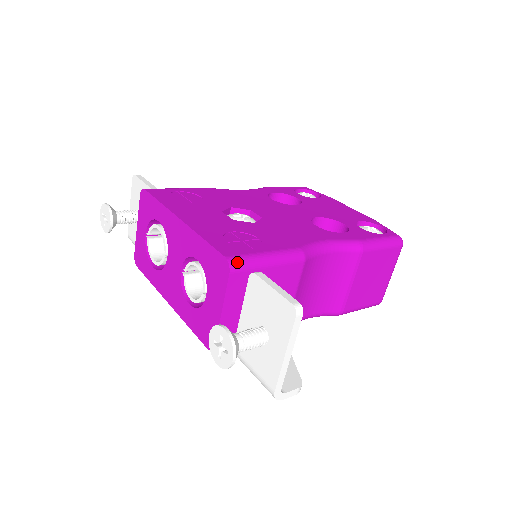
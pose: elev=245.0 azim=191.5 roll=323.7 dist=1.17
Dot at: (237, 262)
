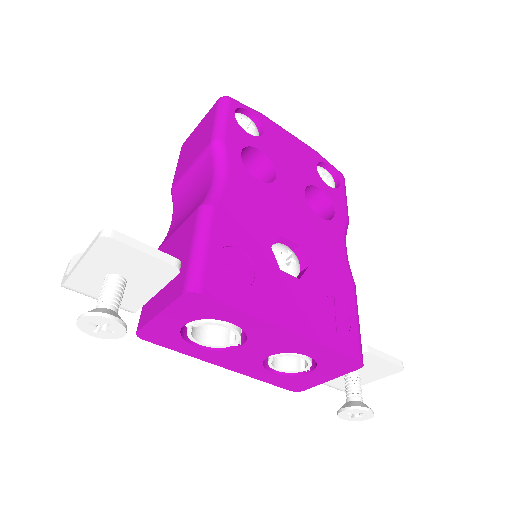
Dot at: occluded
